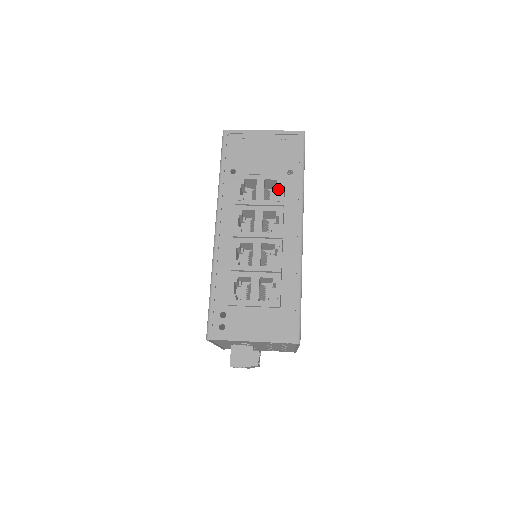
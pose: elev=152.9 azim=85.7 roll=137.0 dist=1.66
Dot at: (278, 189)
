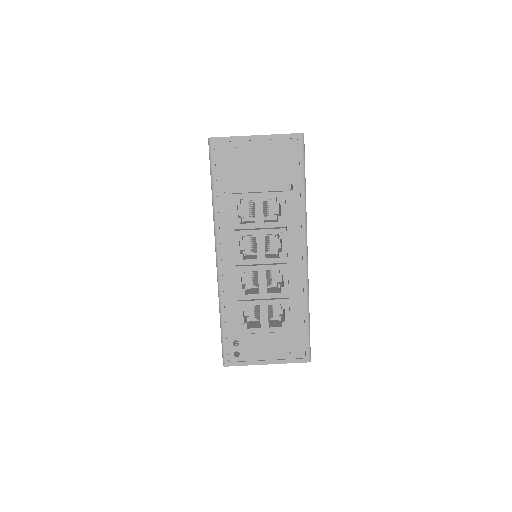
Dot at: occluded
